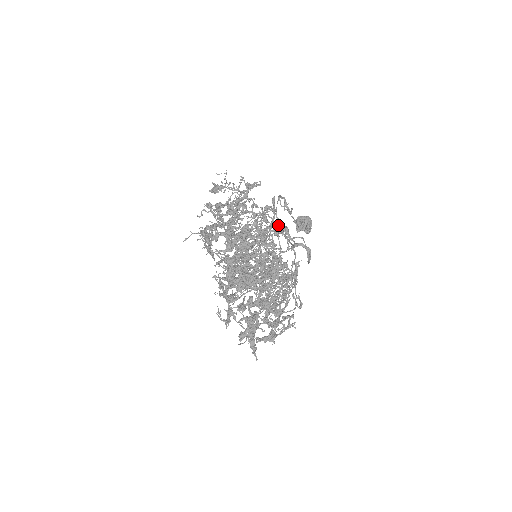
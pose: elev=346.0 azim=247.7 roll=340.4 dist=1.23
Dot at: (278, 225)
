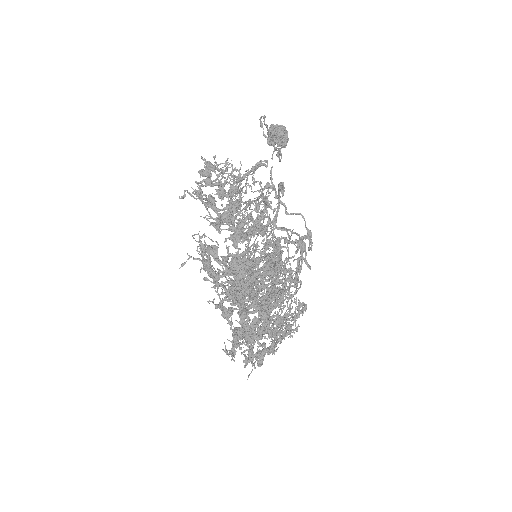
Dot at: (277, 203)
